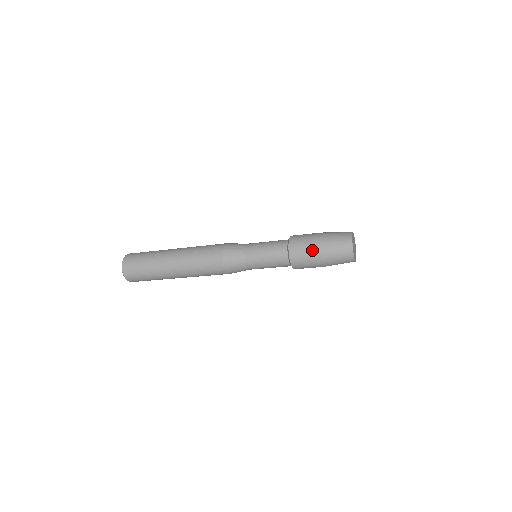
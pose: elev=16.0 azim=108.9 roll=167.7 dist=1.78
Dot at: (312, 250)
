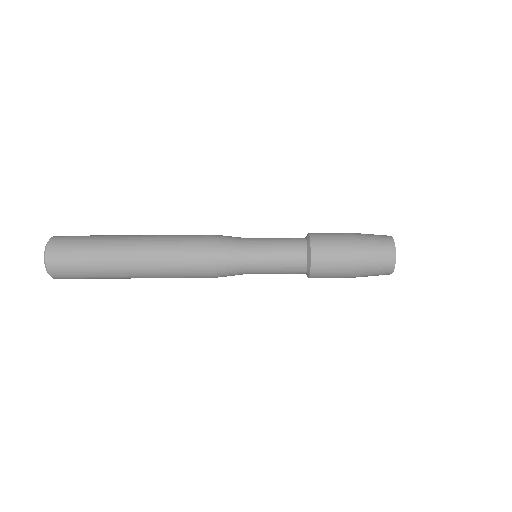
Dot at: (343, 267)
